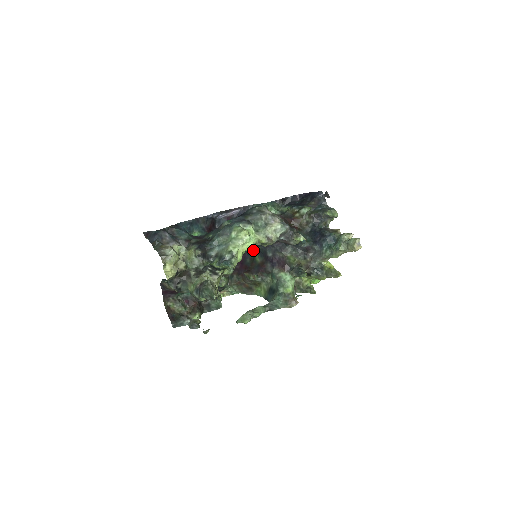
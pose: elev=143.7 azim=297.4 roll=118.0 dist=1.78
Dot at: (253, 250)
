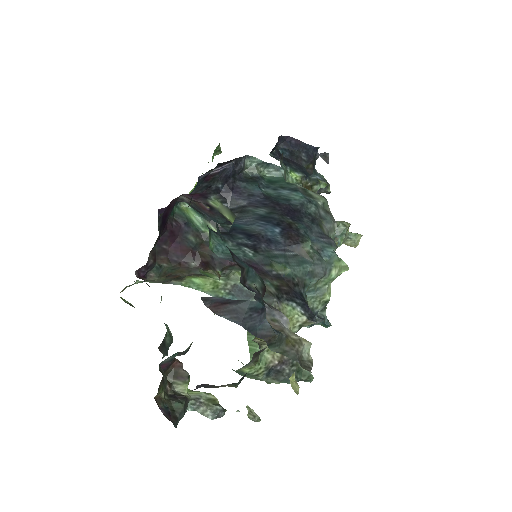
Dot at: (195, 217)
